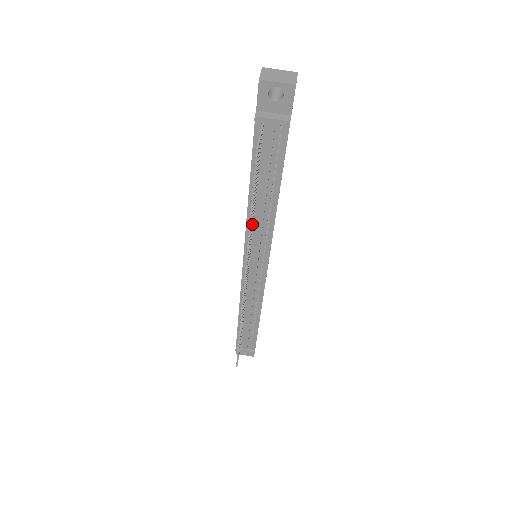
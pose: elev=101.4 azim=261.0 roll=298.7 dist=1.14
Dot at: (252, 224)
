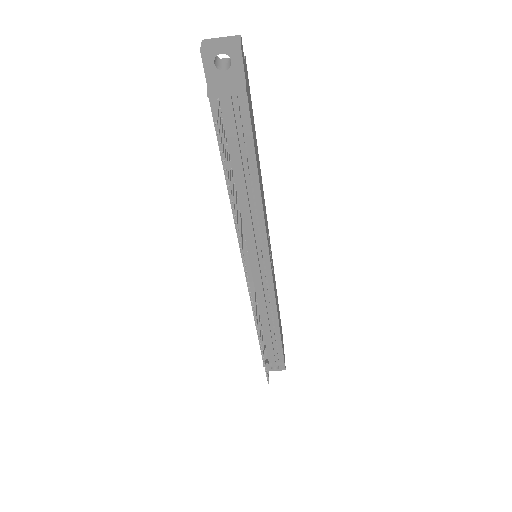
Dot at: (239, 217)
